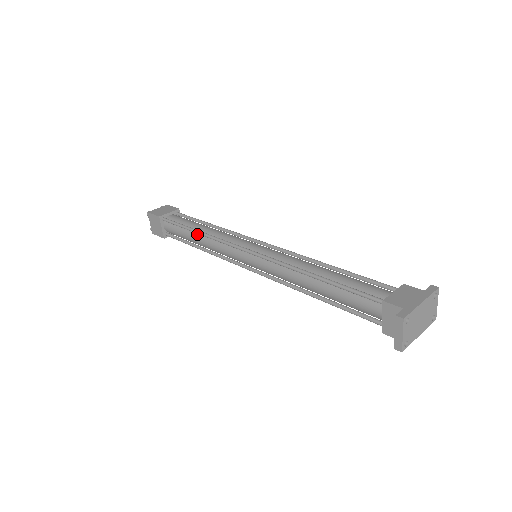
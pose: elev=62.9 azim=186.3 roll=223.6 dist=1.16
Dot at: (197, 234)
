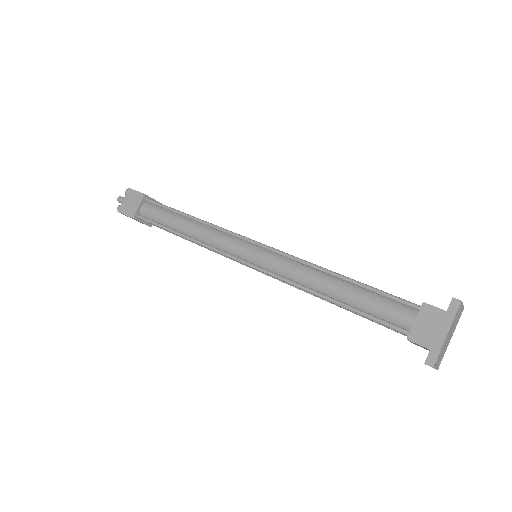
Dot at: (183, 236)
